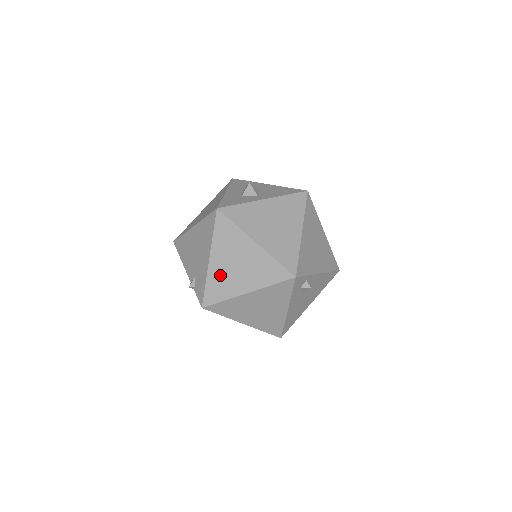
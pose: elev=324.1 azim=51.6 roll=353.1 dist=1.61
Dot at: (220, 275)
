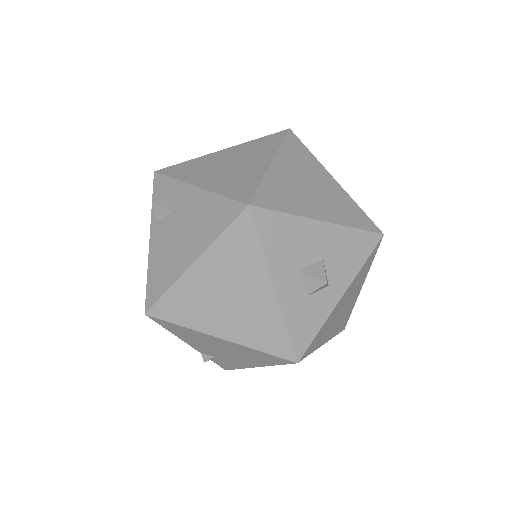
Dot at: occluded
